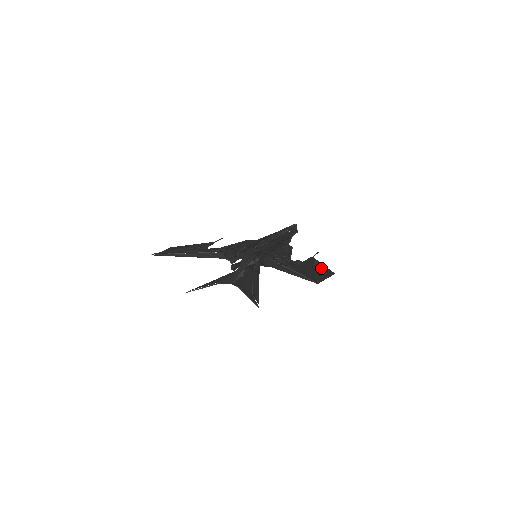
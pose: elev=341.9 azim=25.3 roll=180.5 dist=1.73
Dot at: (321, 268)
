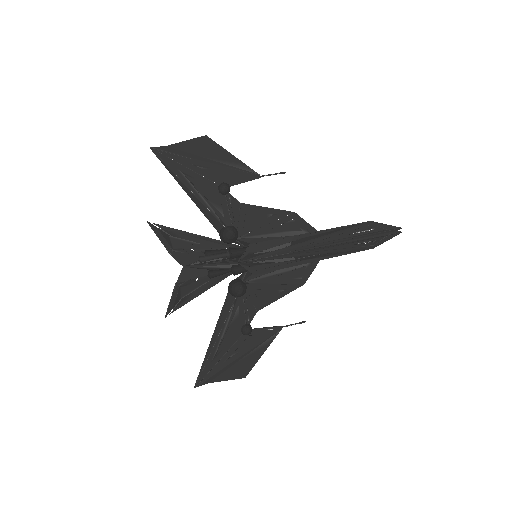
Dot at: (249, 358)
